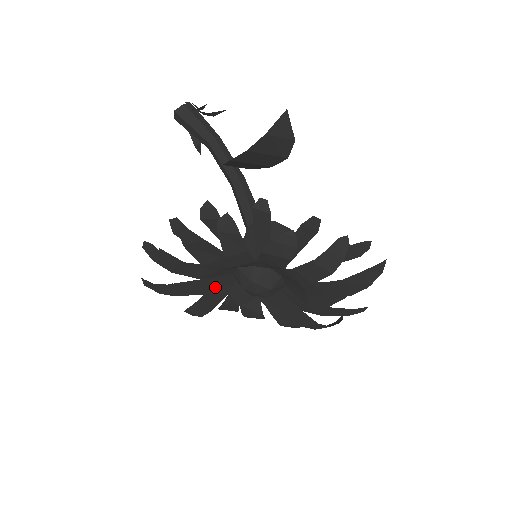
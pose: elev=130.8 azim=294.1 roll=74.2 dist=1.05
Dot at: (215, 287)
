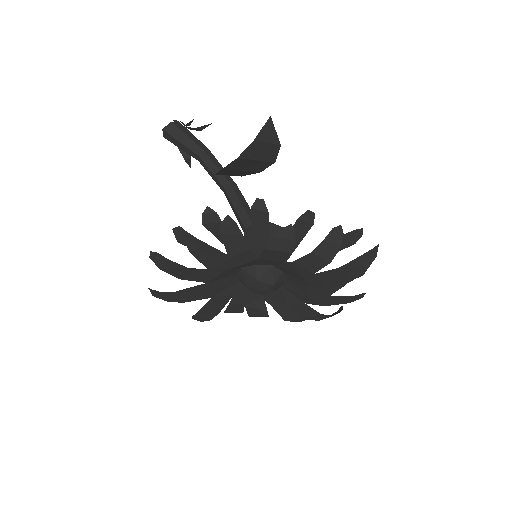
Dot at: (220, 290)
